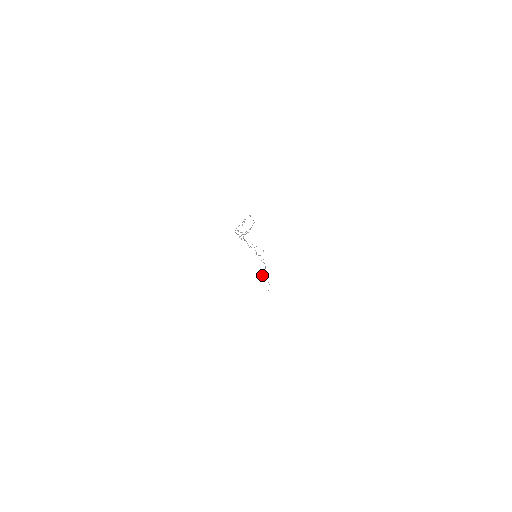
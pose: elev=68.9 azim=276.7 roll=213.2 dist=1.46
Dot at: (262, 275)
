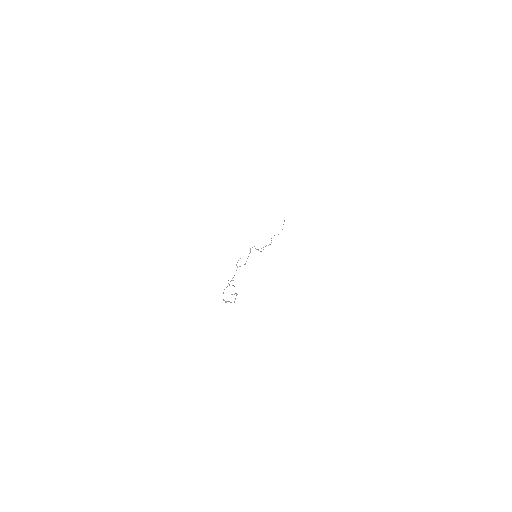
Dot at: (271, 238)
